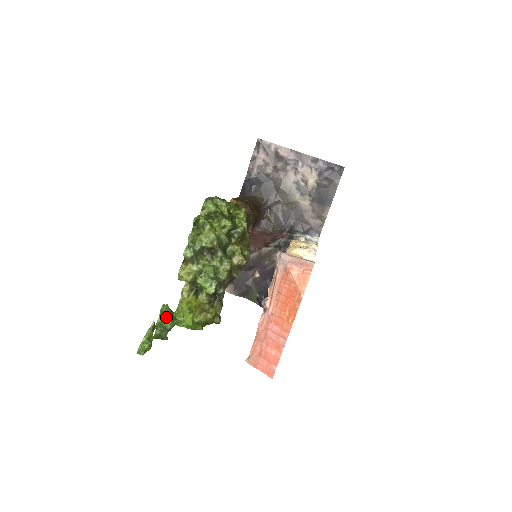
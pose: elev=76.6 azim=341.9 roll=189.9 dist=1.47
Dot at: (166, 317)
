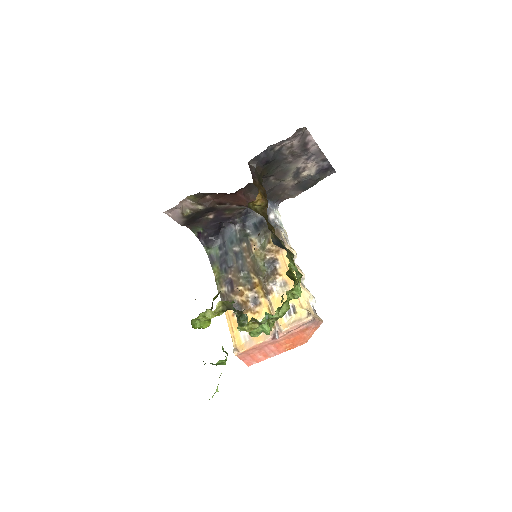
Dot at: (225, 362)
